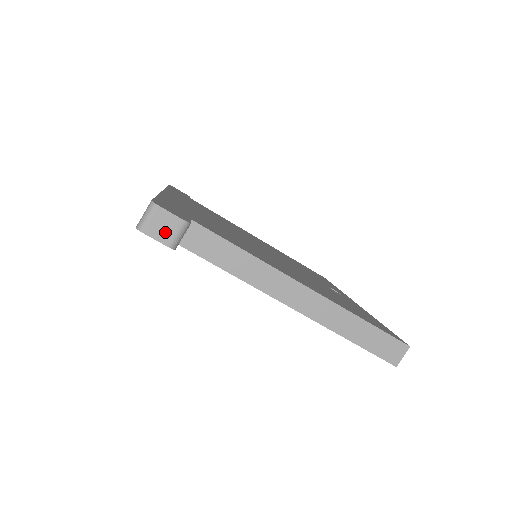
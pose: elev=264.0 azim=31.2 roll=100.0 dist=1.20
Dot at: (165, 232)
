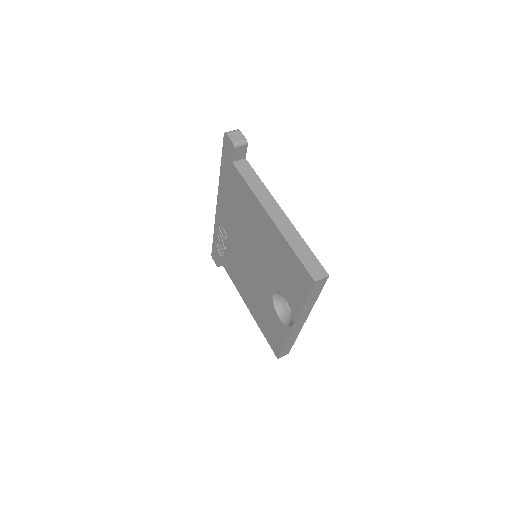
Dot at: (235, 138)
